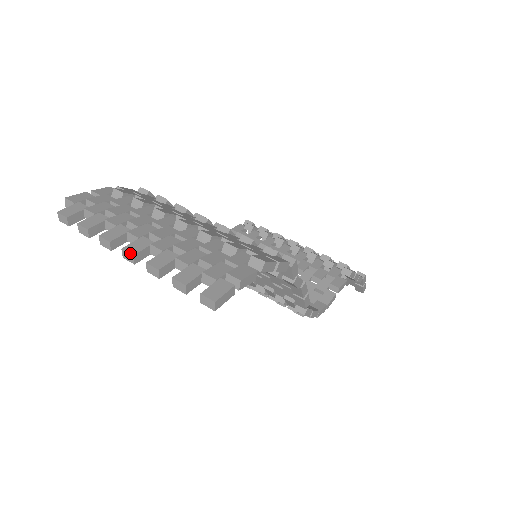
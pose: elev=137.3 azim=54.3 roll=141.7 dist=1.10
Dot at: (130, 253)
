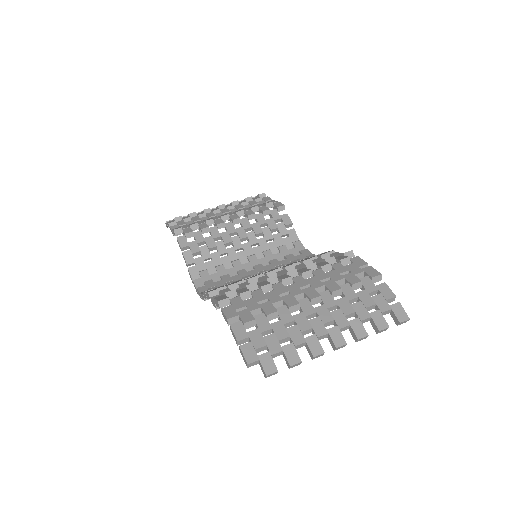
Dot at: (344, 345)
